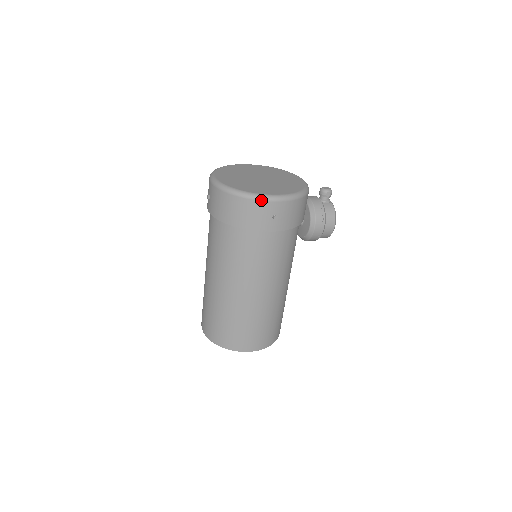
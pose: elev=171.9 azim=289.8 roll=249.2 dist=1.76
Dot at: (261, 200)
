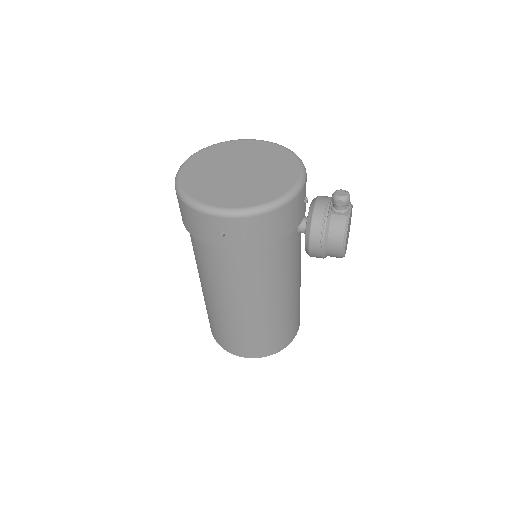
Dot at: (200, 211)
